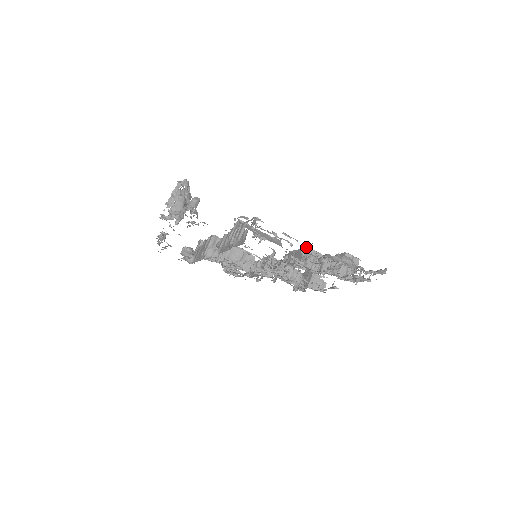
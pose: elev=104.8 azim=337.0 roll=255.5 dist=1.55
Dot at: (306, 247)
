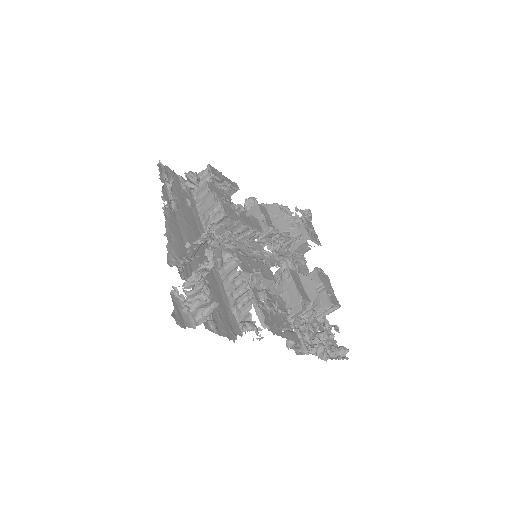
Dot at: (301, 297)
